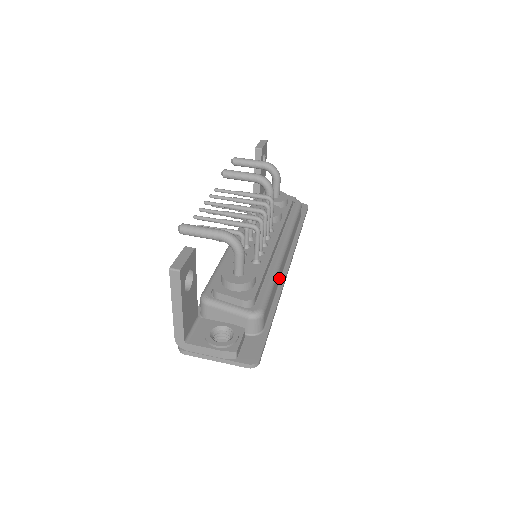
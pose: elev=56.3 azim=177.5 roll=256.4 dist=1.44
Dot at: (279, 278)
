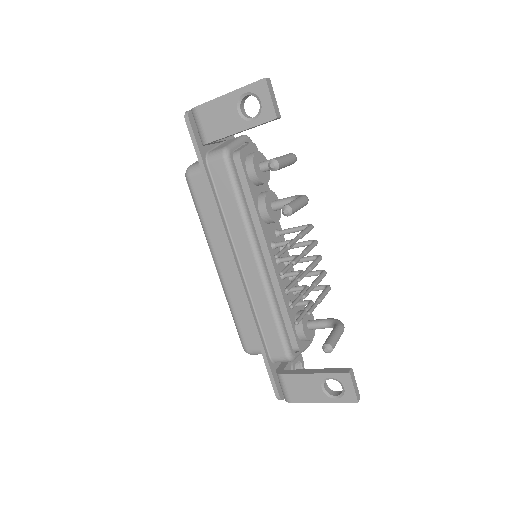
Dot at: occluded
